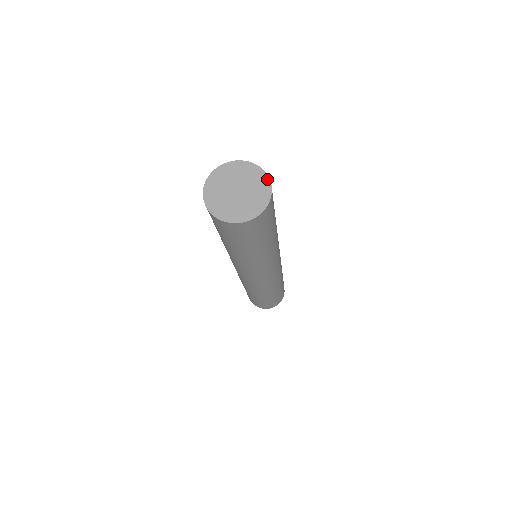
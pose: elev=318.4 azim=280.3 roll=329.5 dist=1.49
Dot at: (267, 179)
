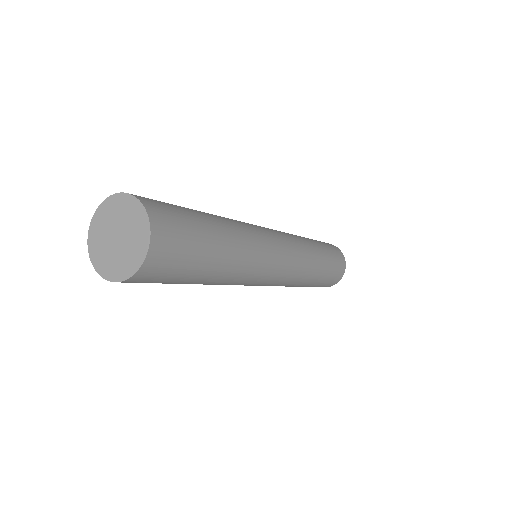
Dot at: (144, 213)
